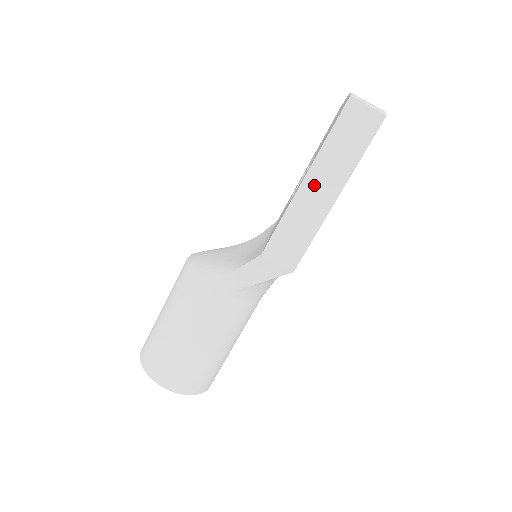
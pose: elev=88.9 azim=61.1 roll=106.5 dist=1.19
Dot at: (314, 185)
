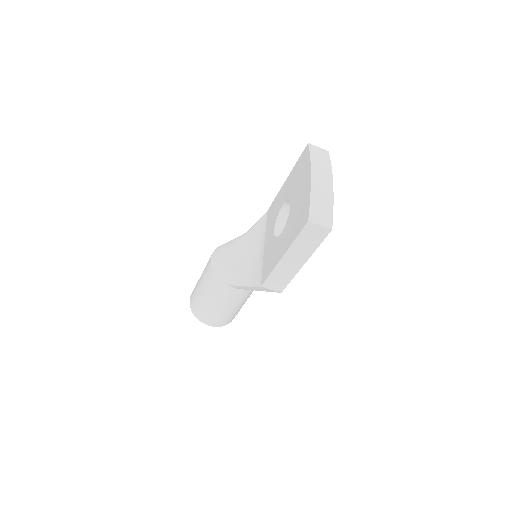
Dot at: (289, 259)
